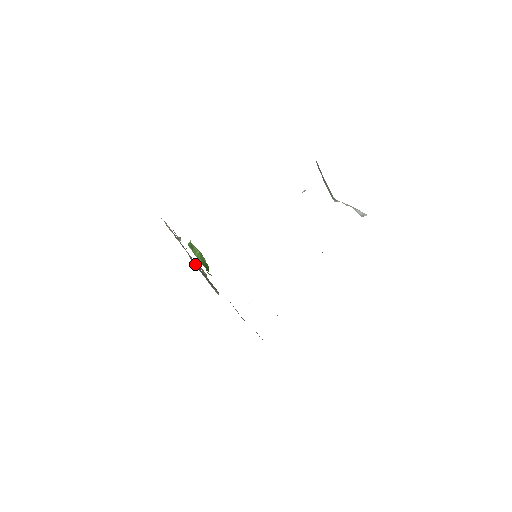
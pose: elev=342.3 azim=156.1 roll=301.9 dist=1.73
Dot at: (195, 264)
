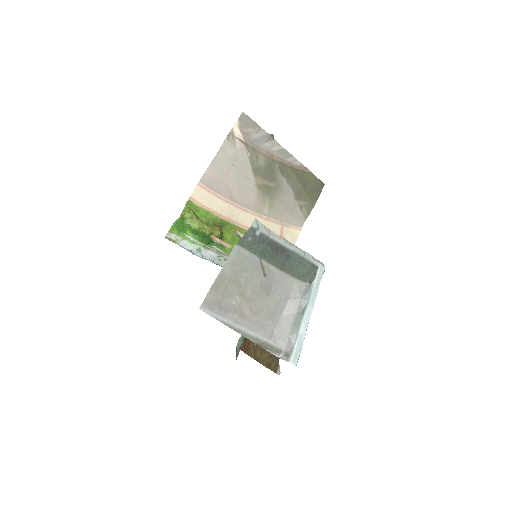
Dot at: (288, 172)
